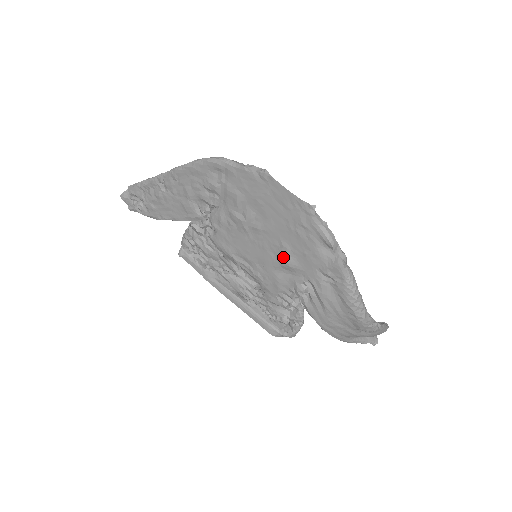
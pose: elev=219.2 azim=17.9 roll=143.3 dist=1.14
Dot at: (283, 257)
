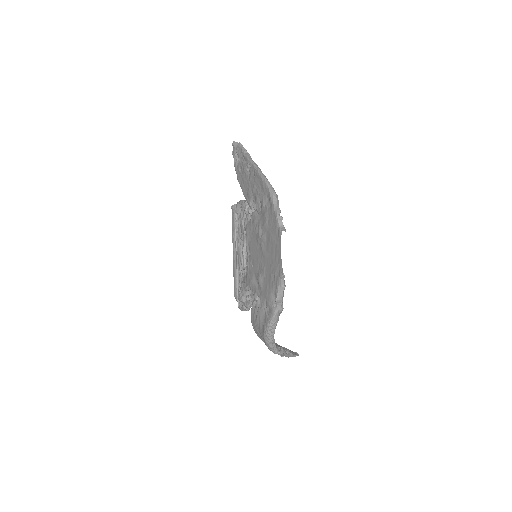
Dot at: (260, 275)
